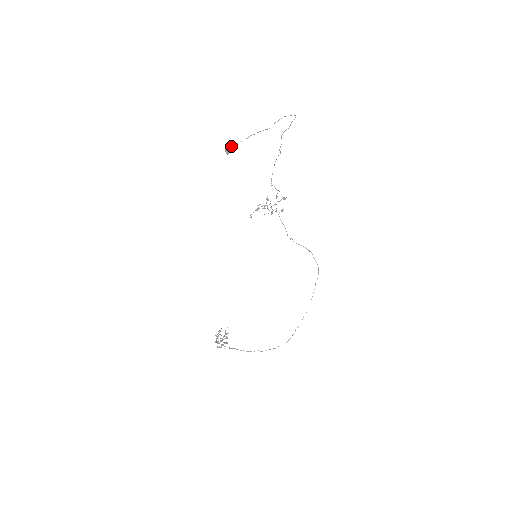
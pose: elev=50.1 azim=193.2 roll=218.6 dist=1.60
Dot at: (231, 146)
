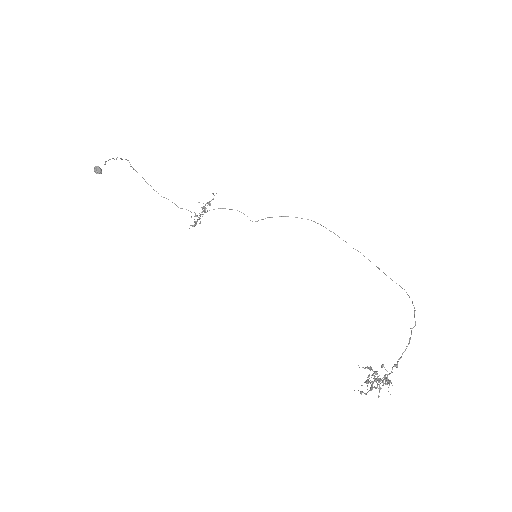
Dot at: (96, 166)
